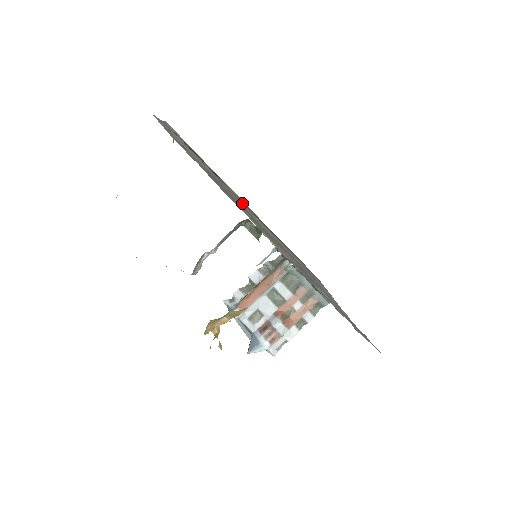
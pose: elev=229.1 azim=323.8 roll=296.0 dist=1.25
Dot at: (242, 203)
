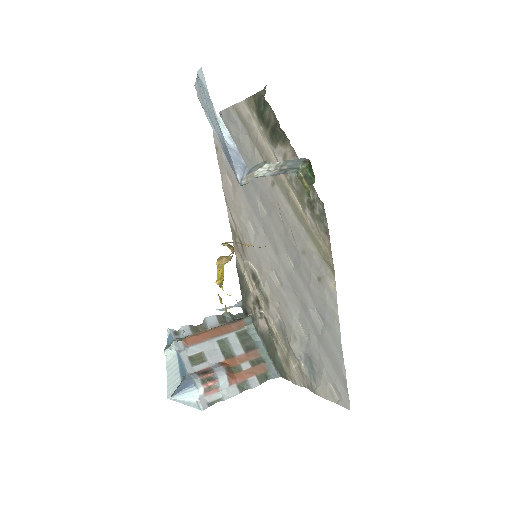
Dot at: (278, 186)
